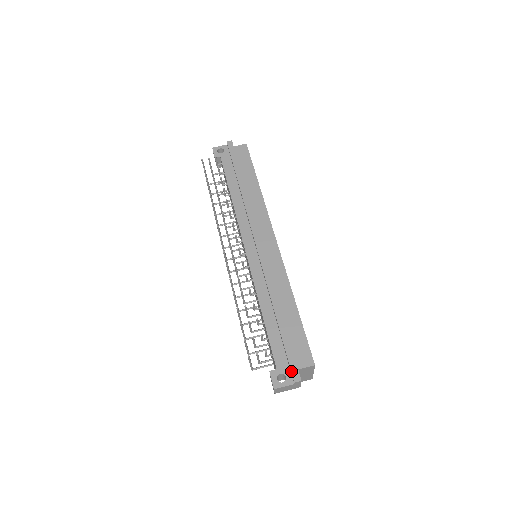
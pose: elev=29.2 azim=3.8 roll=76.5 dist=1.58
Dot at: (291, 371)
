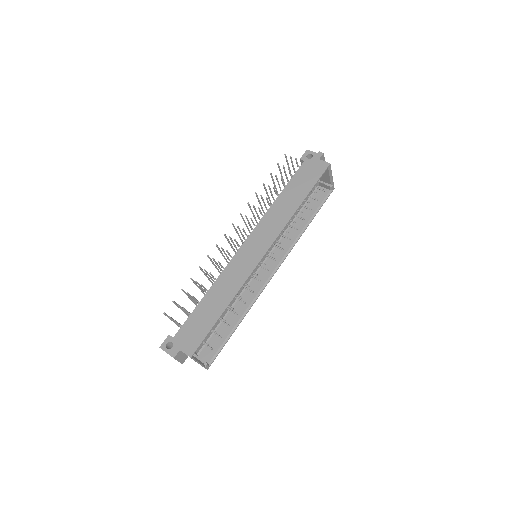
Dot at: (175, 347)
